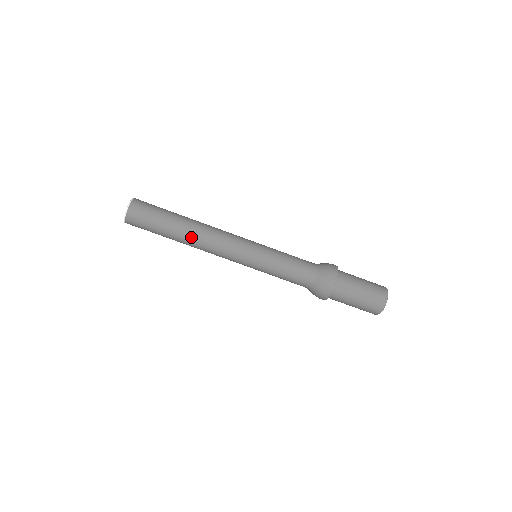
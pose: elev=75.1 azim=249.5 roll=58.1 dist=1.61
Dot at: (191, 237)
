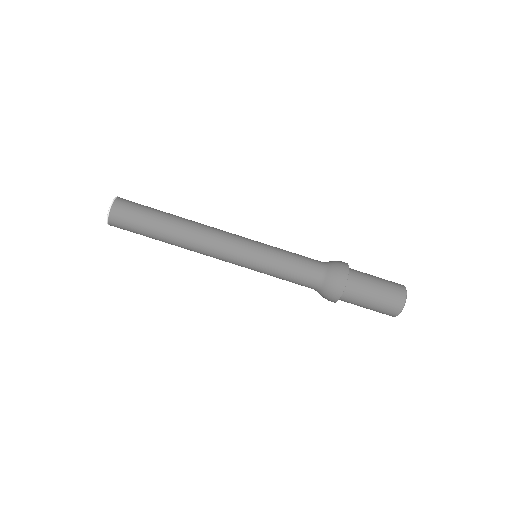
Dot at: (183, 235)
